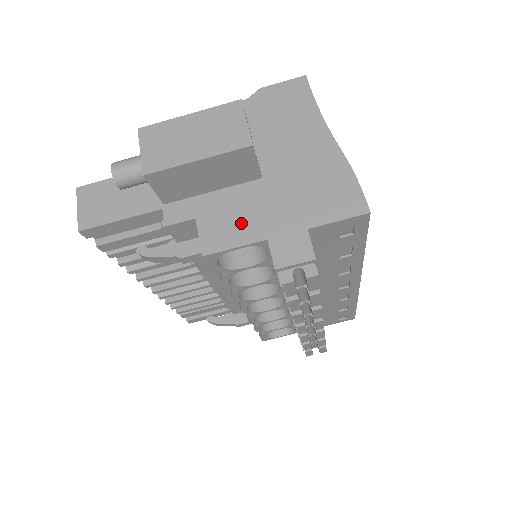
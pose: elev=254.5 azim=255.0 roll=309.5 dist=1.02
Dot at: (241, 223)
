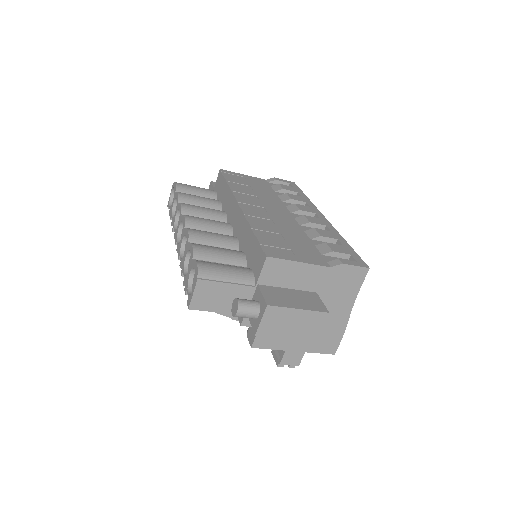
Dot at: (279, 339)
